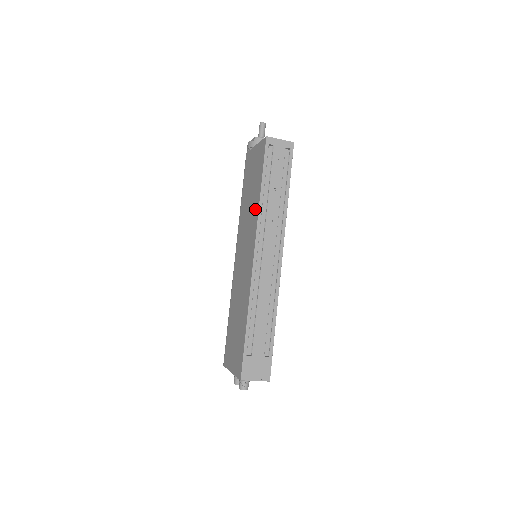
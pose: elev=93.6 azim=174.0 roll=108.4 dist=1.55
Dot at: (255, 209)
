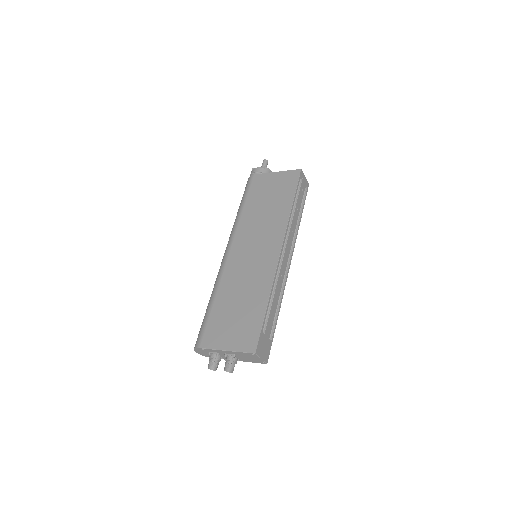
Dot at: (281, 216)
